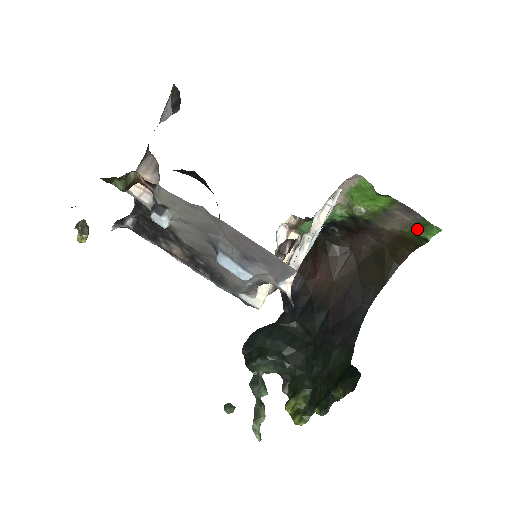
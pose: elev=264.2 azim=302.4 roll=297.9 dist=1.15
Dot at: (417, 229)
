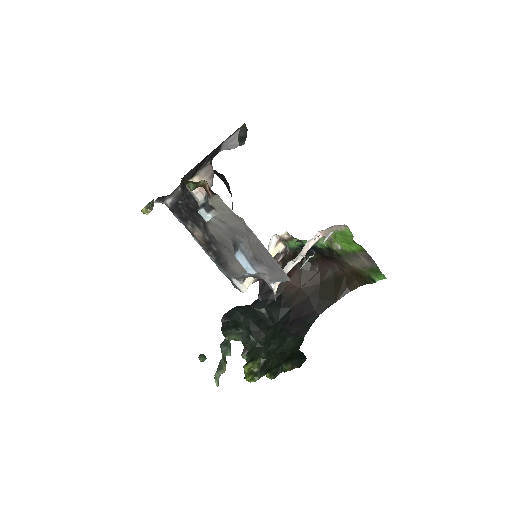
Dot at: (371, 272)
